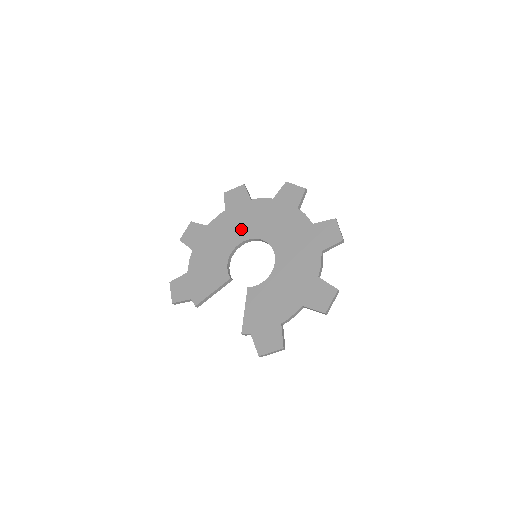
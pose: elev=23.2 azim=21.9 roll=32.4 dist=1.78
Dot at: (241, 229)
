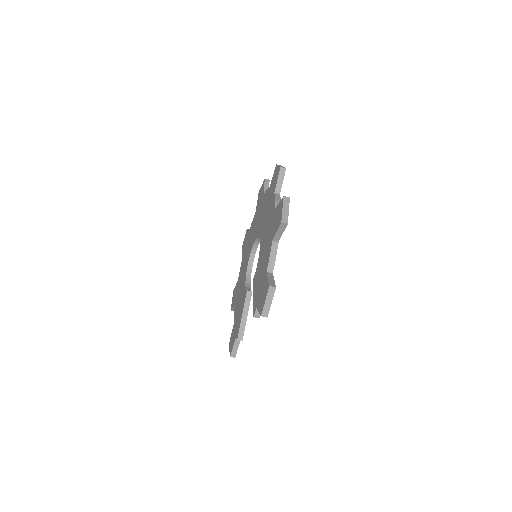
Dot at: (248, 253)
